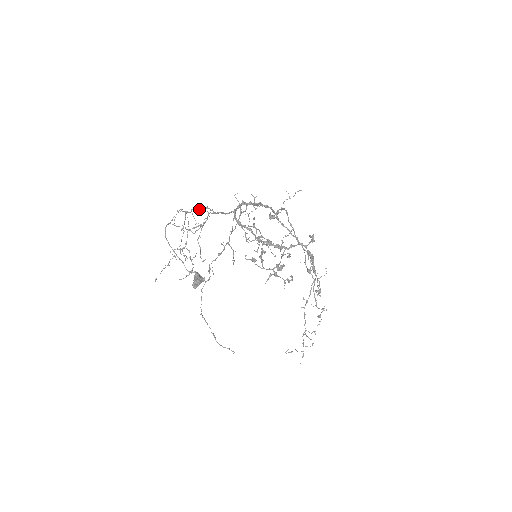
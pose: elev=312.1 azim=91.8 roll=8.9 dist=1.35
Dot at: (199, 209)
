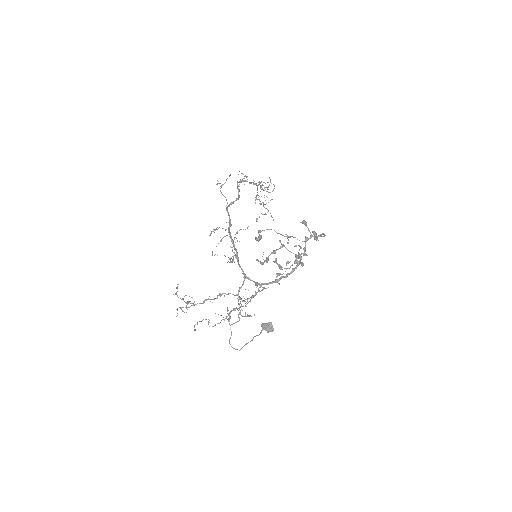
Dot at: occluded
